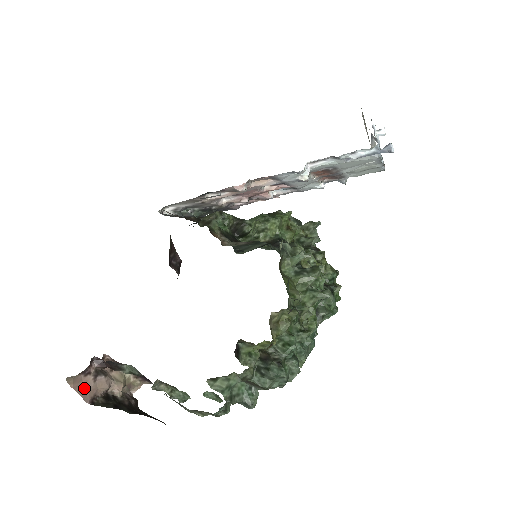
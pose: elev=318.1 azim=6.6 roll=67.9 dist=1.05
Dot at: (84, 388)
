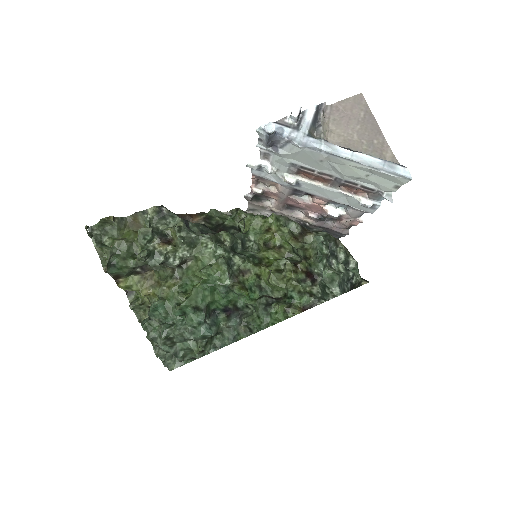
Dot at: occluded
